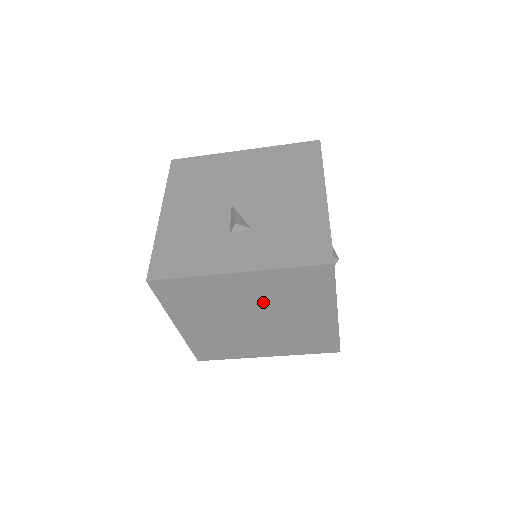
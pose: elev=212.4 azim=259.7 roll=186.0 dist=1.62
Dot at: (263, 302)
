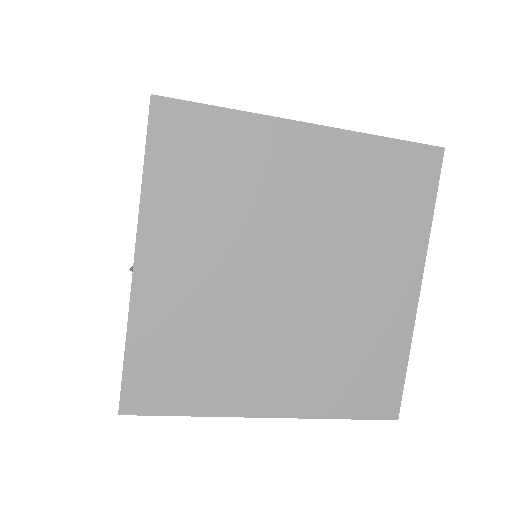
Dot at: (321, 220)
